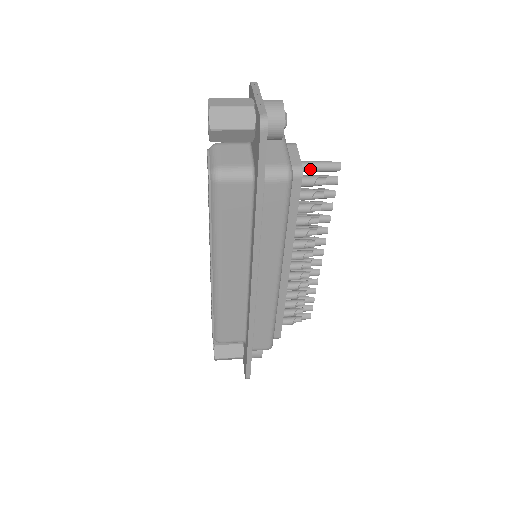
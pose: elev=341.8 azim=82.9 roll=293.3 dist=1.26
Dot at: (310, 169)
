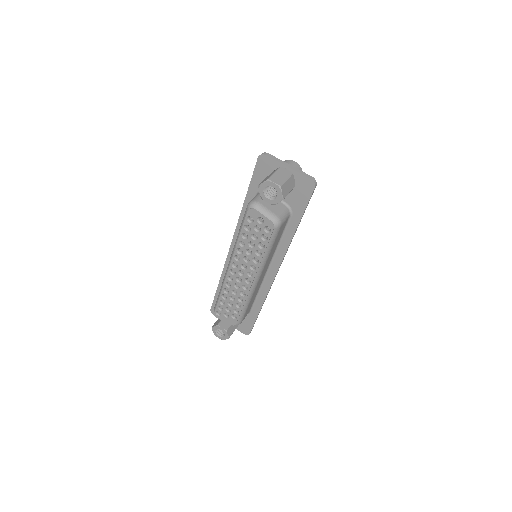
Dot at: occluded
